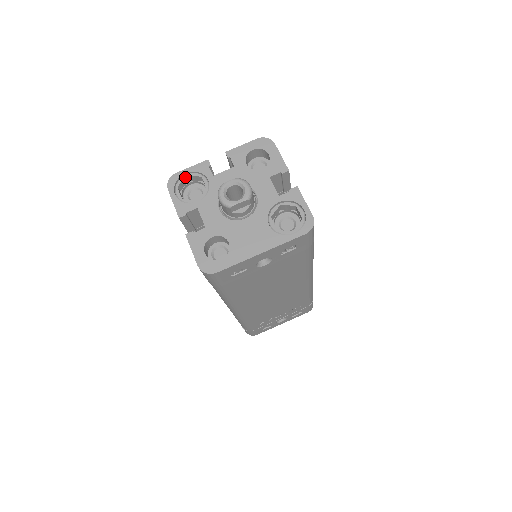
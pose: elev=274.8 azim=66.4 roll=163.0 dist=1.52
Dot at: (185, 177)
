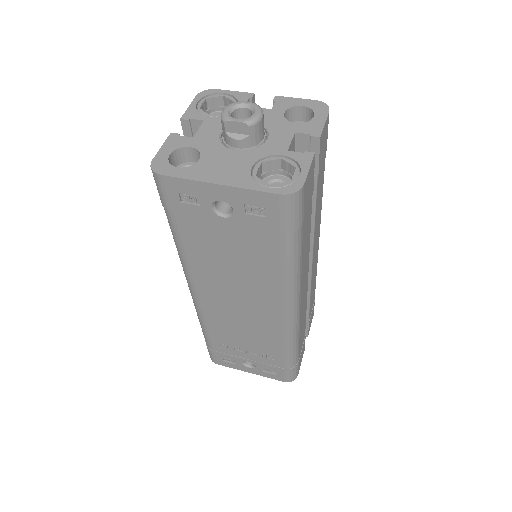
Dot at: (220, 95)
